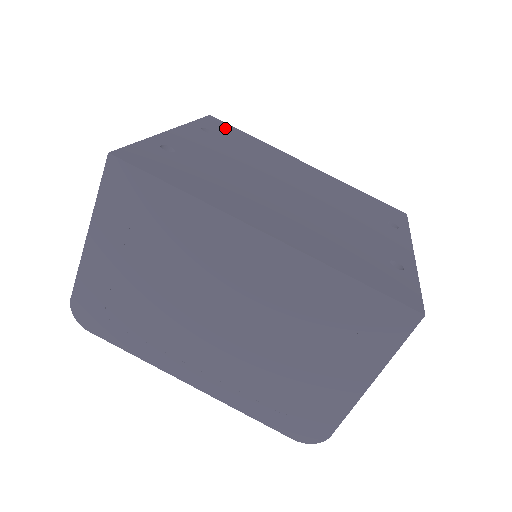
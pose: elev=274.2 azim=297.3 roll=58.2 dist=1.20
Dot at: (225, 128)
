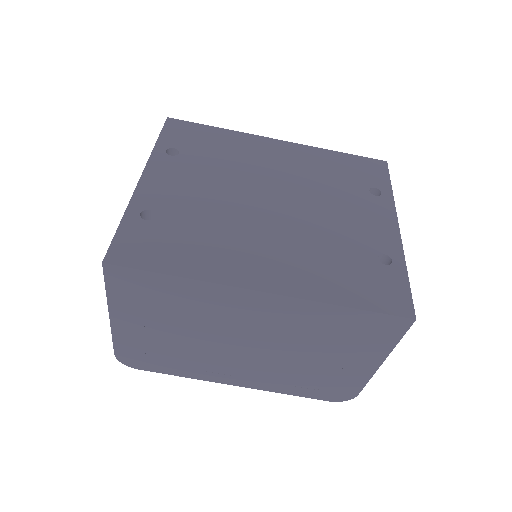
Dot at: (188, 132)
